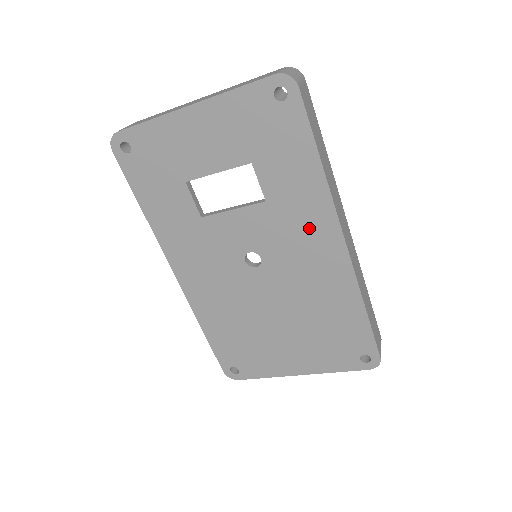
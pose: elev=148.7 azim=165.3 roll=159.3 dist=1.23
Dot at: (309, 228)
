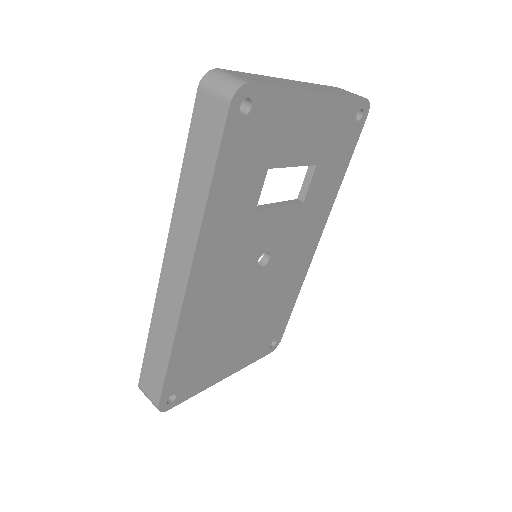
Dot at: (310, 230)
